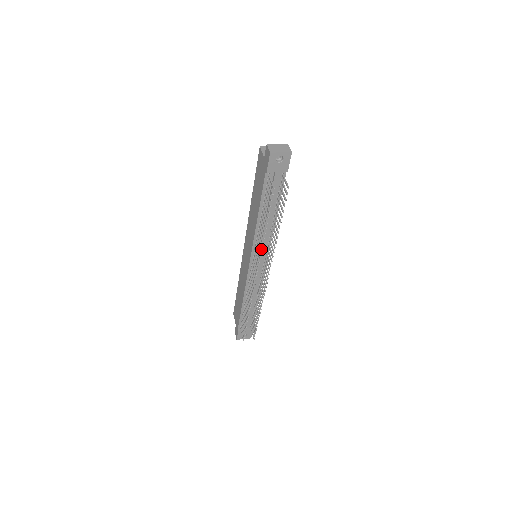
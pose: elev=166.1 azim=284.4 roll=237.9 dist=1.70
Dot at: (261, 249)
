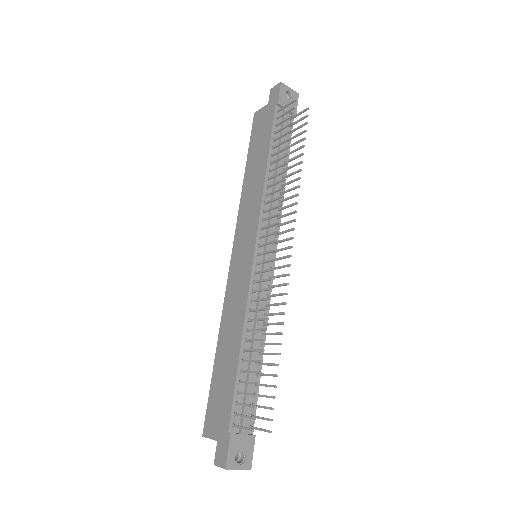
Dot at: (271, 221)
